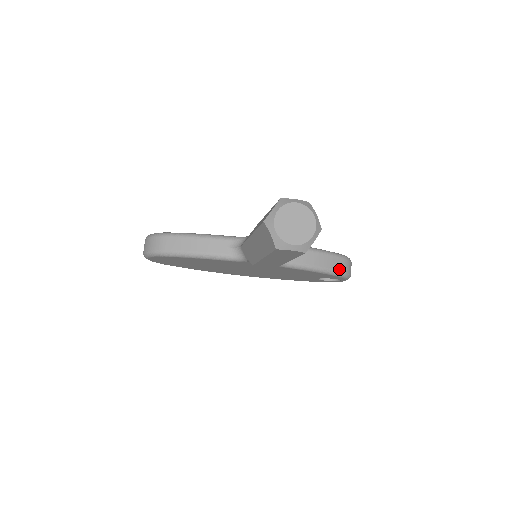
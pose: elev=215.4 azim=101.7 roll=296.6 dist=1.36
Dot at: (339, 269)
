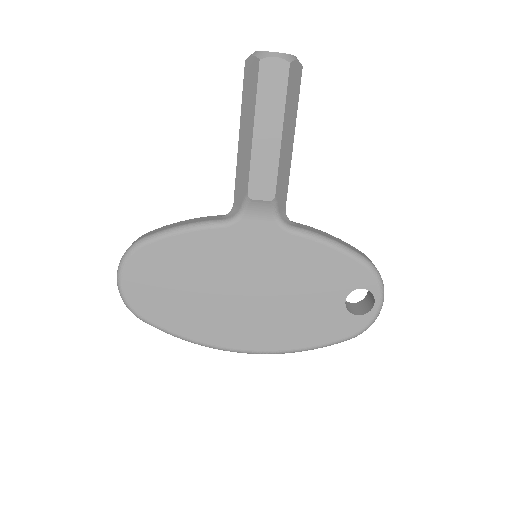
Dot at: (361, 254)
